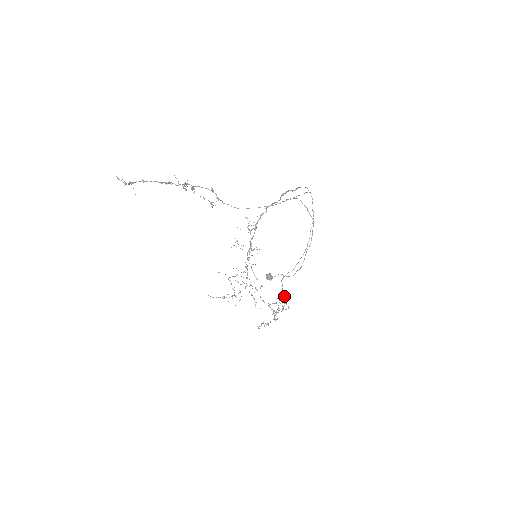
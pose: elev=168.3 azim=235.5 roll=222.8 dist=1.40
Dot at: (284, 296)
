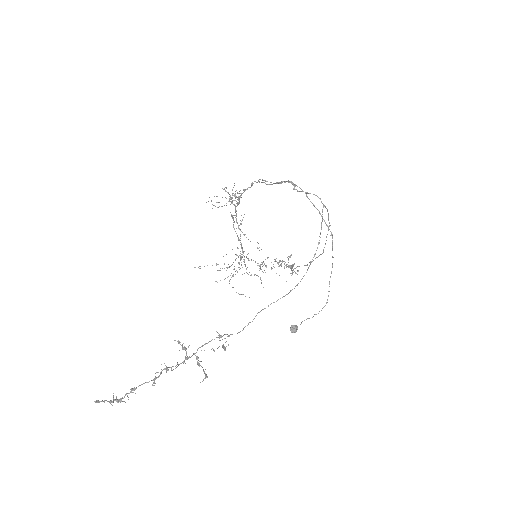
Dot at: (292, 267)
